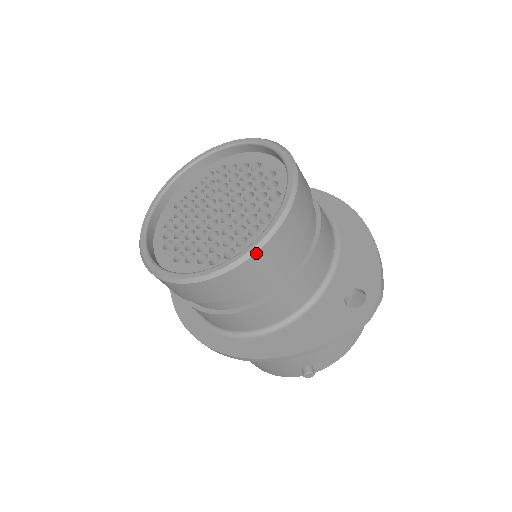
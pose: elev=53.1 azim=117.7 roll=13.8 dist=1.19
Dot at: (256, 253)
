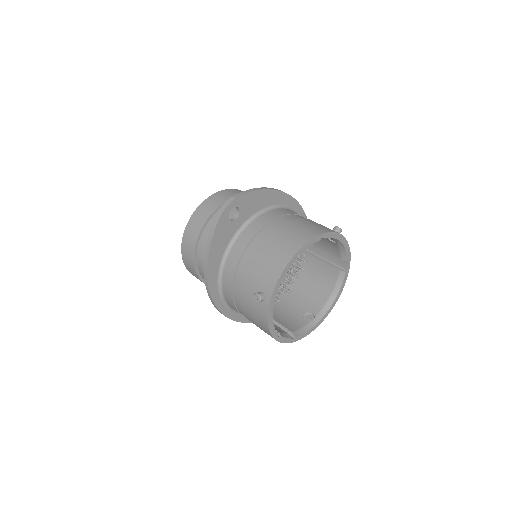
Dot at: (189, 221)
